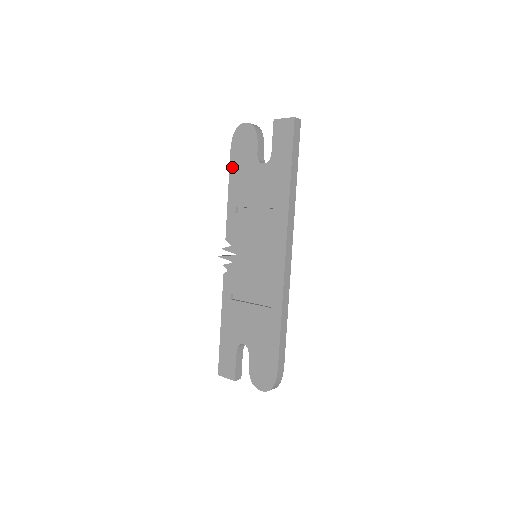
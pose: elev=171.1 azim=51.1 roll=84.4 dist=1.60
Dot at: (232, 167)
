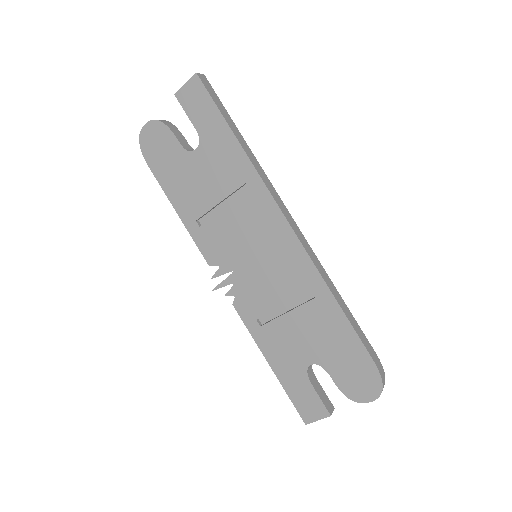
Dot at: (162, 182)
